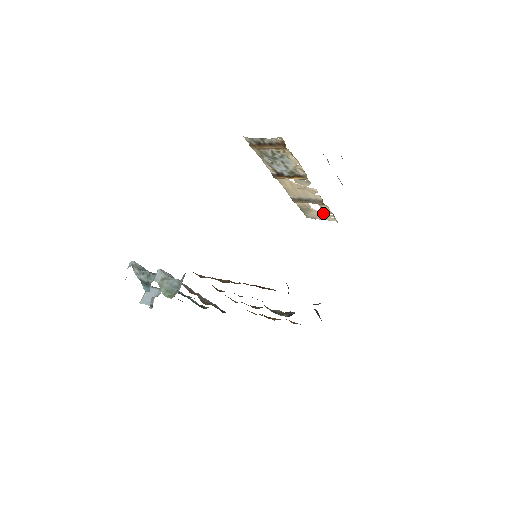
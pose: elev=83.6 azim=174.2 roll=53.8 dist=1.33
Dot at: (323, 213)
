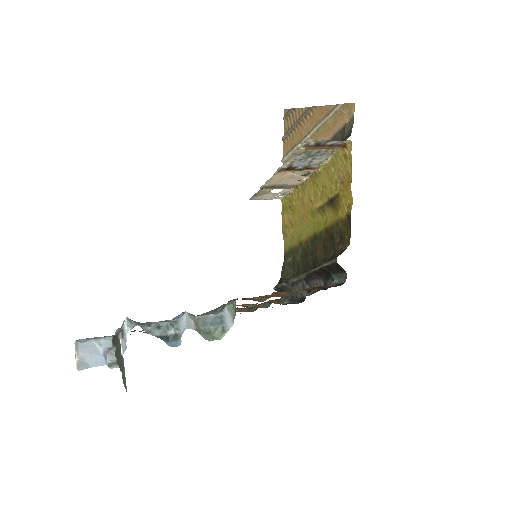
Dot at: (277, 194)
